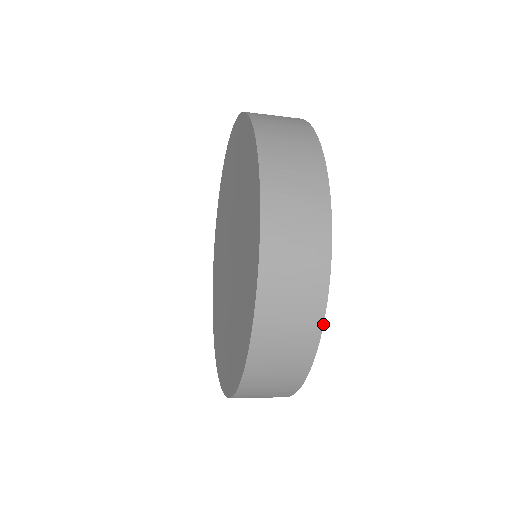
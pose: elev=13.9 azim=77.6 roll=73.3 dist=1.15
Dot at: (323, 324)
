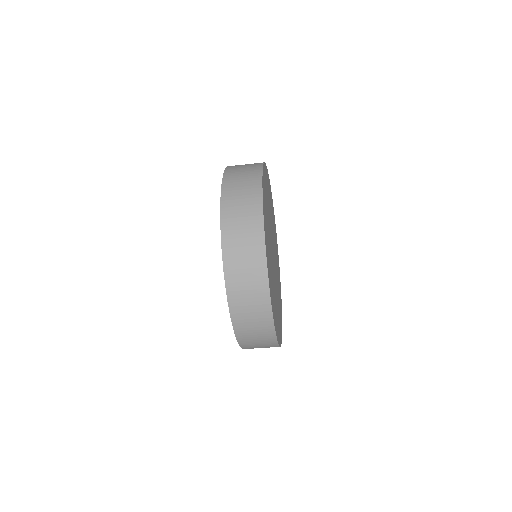
Dot at: occluded
